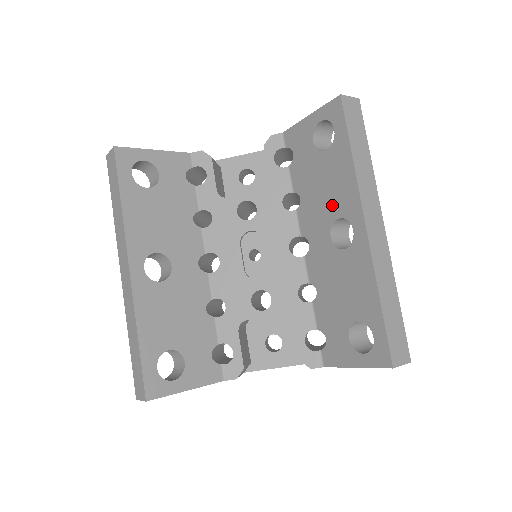
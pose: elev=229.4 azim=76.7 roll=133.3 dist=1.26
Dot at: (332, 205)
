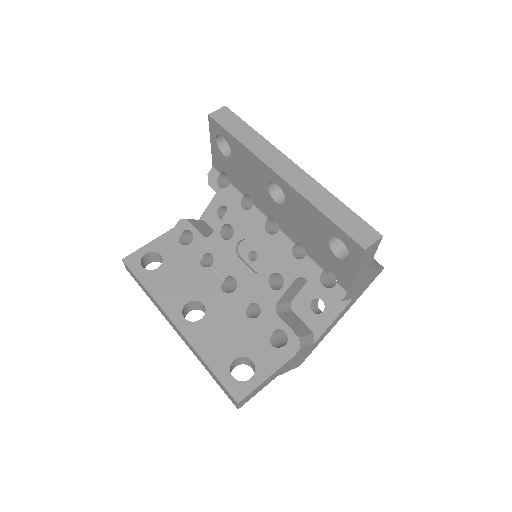
Dot at: (259, 181)
